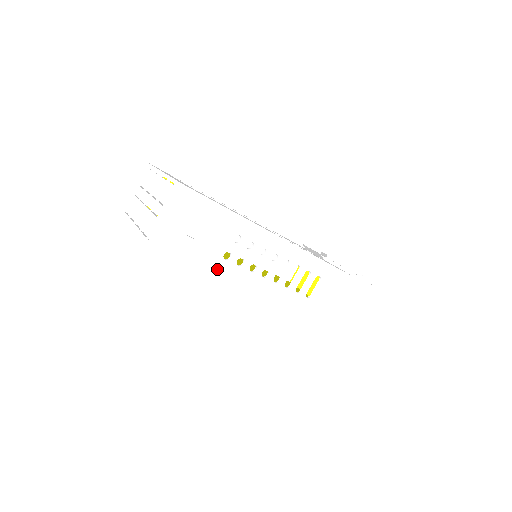
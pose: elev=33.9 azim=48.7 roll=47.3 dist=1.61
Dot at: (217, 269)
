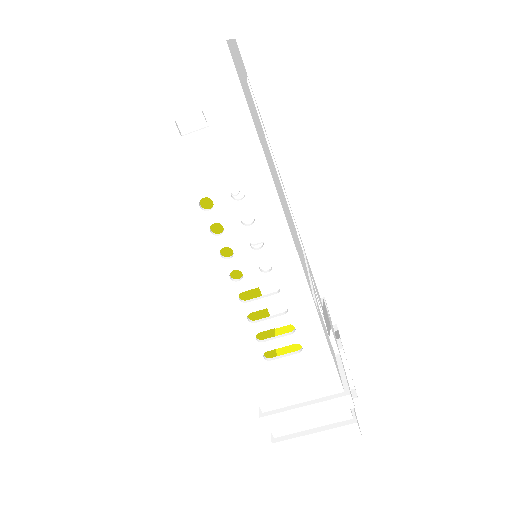
Dot at: (179, 208)
